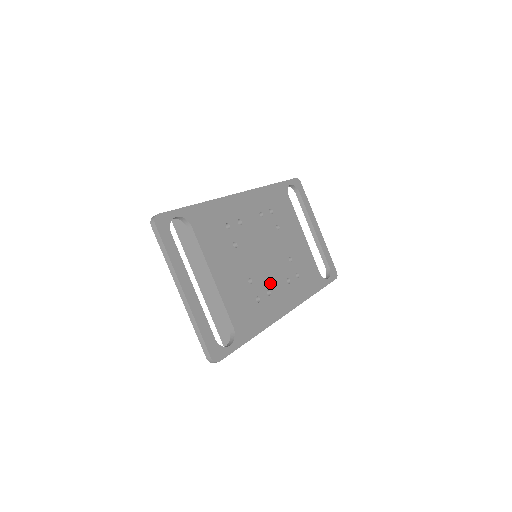
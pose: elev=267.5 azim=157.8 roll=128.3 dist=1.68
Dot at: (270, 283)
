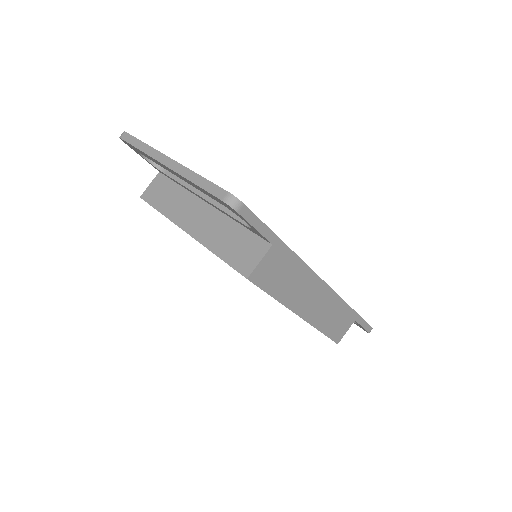
Dot at: occluded
